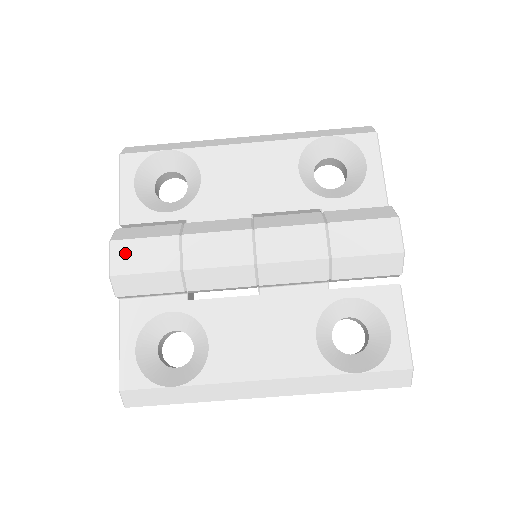
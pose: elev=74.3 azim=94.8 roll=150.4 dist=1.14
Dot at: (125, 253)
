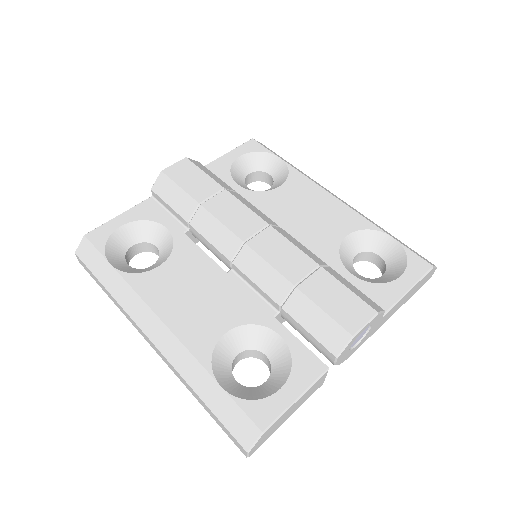
Dot at: (185, 169)
